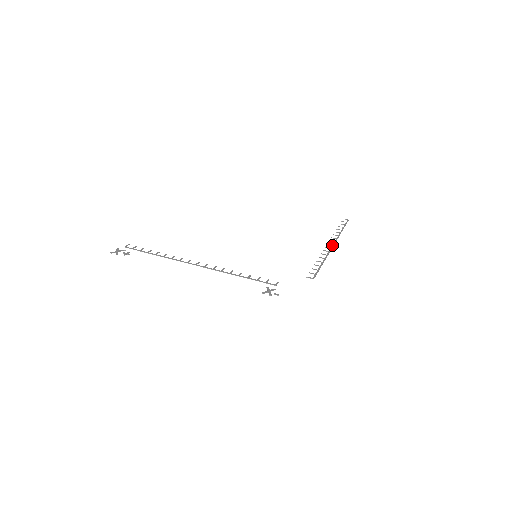
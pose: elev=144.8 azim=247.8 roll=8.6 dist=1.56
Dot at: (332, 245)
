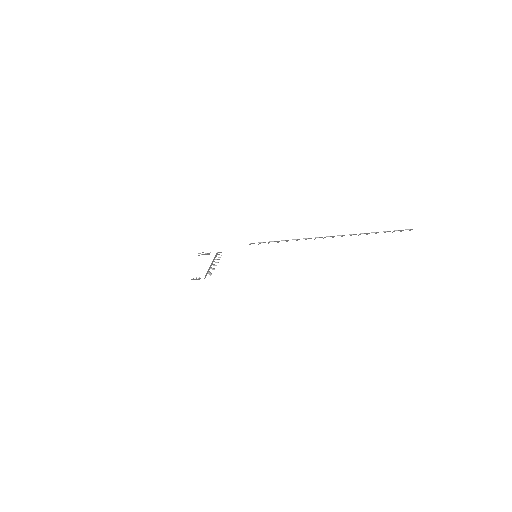
Dot at: (332, 236)
